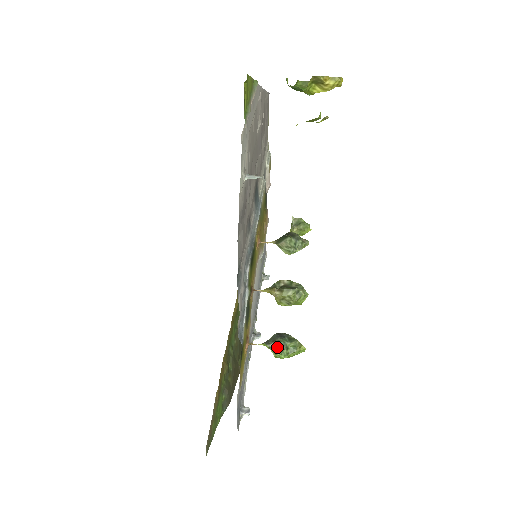
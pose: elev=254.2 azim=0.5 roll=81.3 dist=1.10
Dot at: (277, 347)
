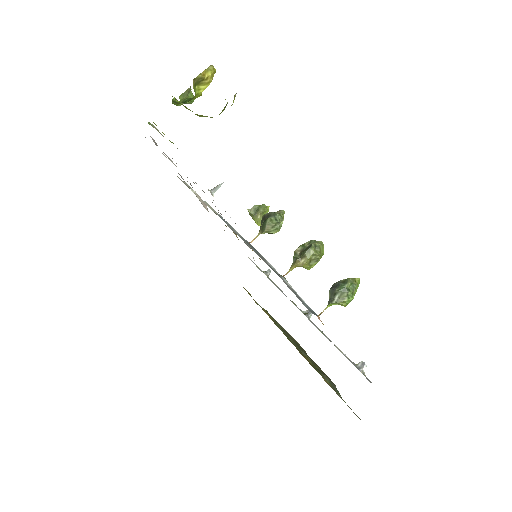
Dot at: (341, 296)
